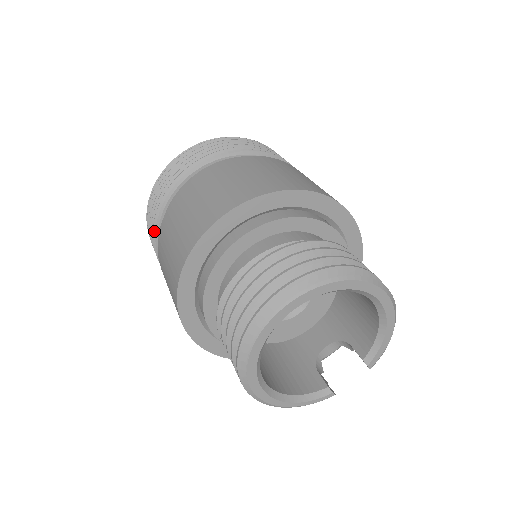
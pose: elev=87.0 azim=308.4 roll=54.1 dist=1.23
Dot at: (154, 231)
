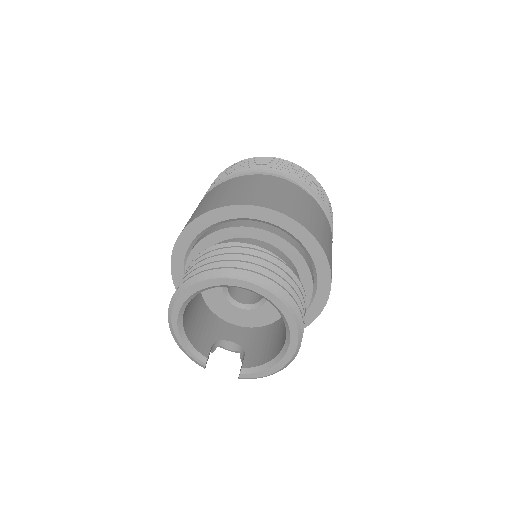
Dot at: (224, 178)
